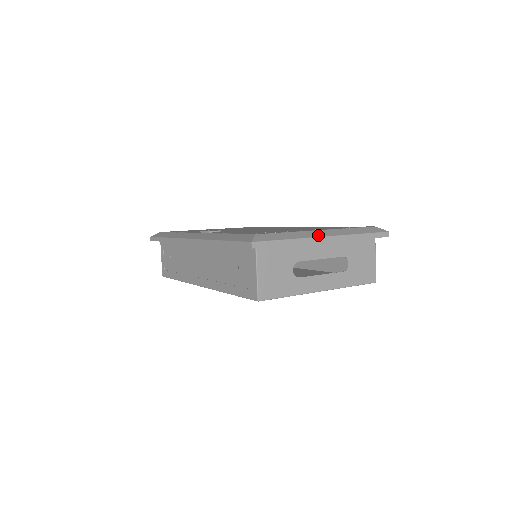
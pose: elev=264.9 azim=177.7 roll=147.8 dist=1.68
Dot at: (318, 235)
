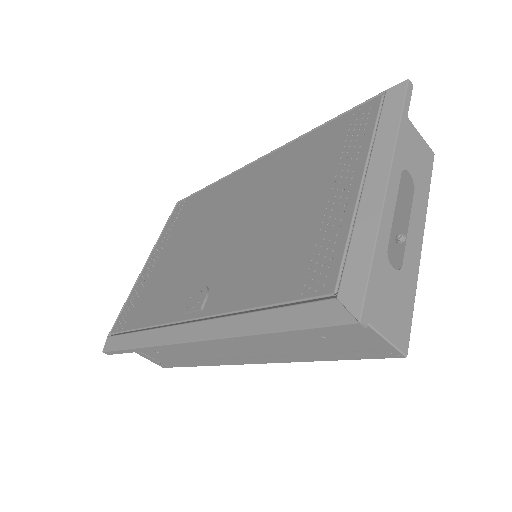
Dot at: (380, 191)
